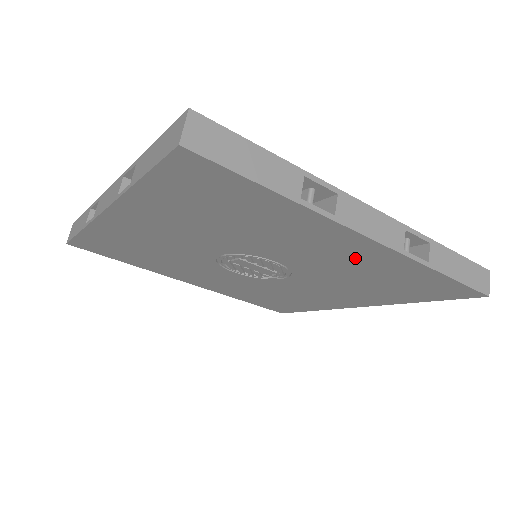
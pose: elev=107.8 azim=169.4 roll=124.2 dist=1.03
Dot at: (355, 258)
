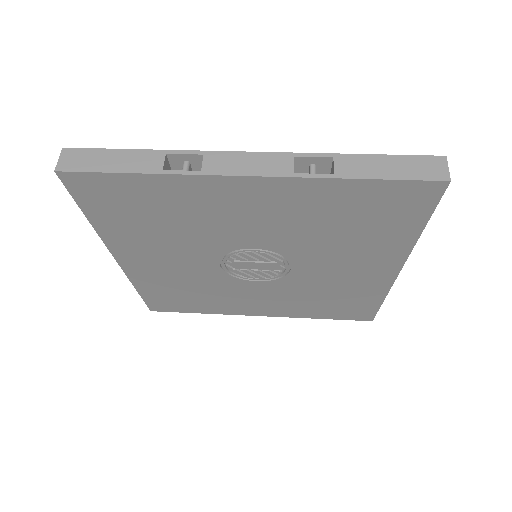
Dot at: (280, 206)
